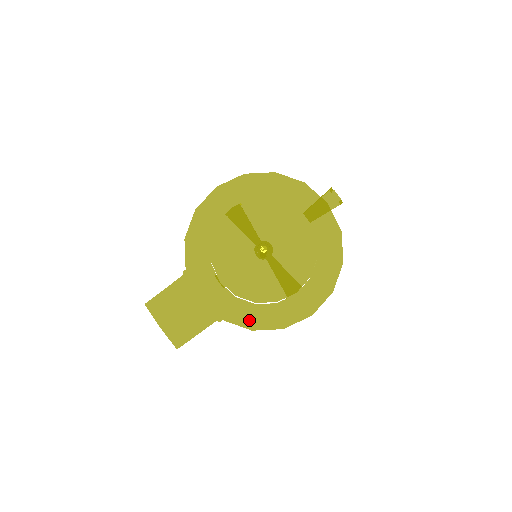
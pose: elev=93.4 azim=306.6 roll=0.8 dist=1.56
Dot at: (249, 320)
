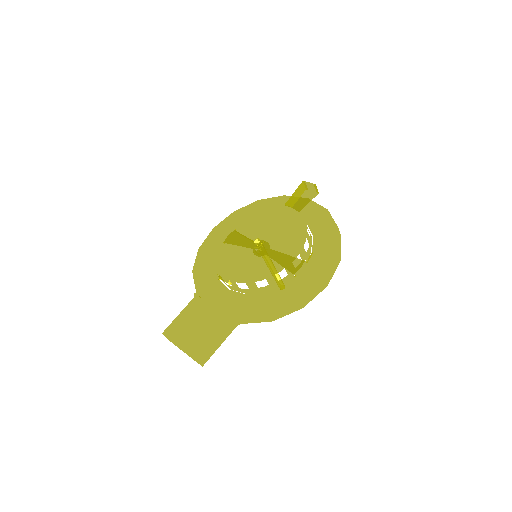
Dot at: (262, 307)
